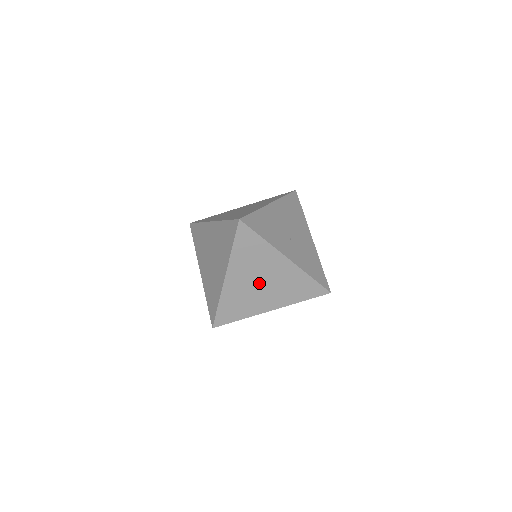
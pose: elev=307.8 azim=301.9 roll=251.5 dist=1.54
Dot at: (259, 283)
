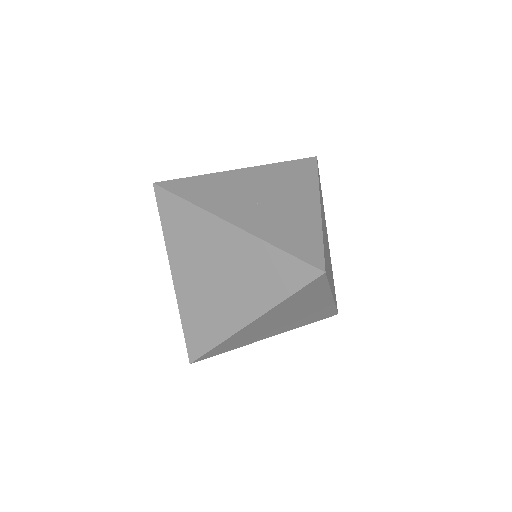
Dot at: (214, 277)
